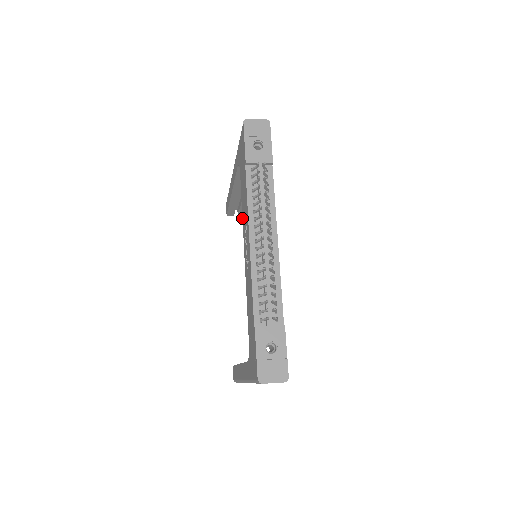
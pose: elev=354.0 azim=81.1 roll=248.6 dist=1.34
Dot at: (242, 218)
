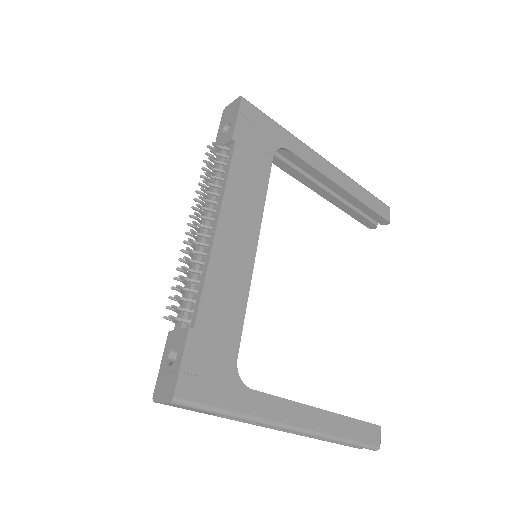
Dot at: occluded
